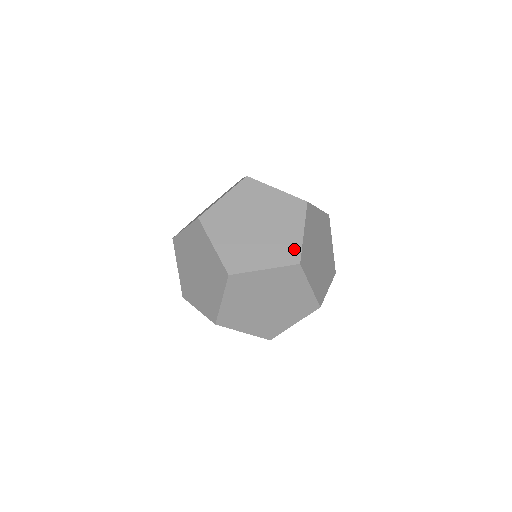
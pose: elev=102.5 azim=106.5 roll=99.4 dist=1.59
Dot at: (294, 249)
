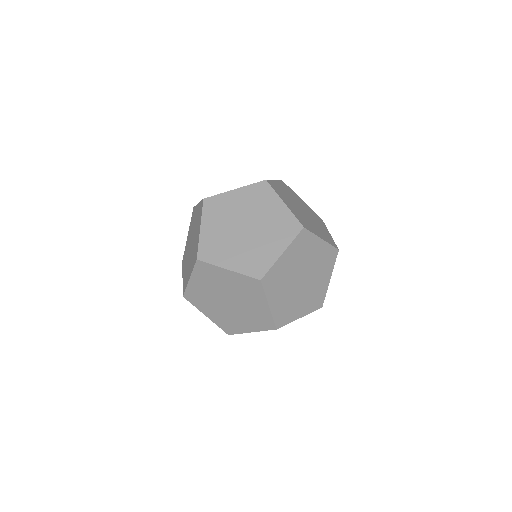
Dot at: (264, 264)
